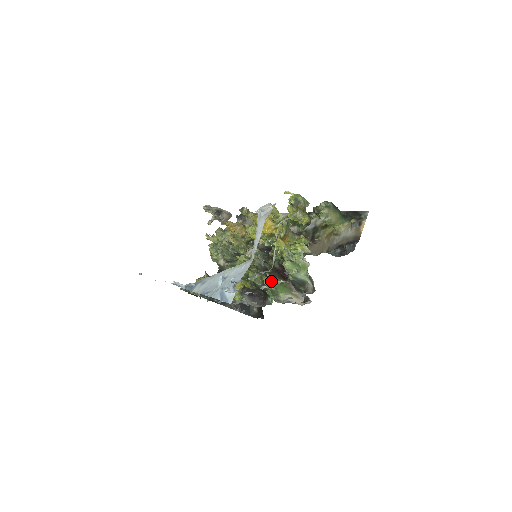
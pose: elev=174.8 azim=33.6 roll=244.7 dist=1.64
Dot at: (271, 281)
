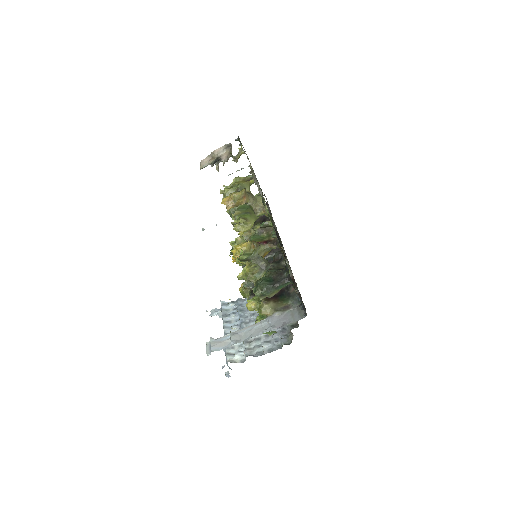
Dot at: occluded
